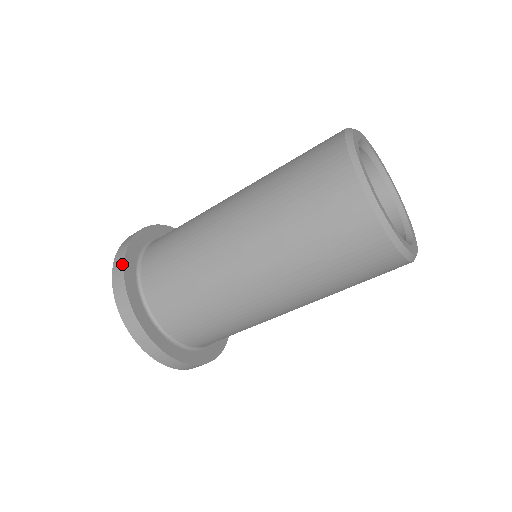
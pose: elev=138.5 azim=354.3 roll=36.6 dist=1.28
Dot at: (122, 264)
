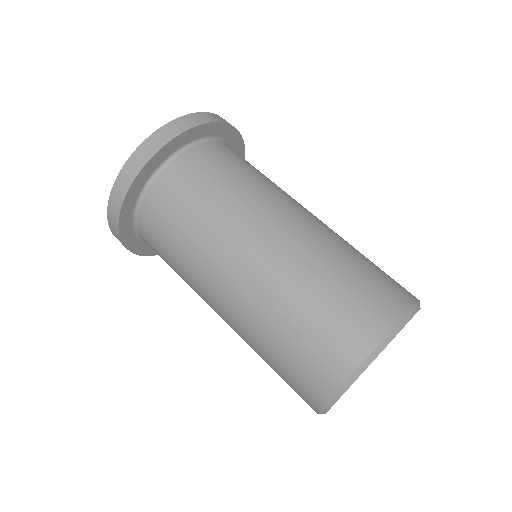
Dot at: (159, 147)
